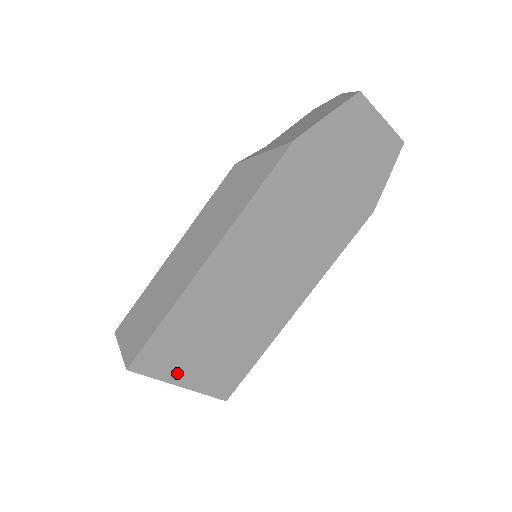
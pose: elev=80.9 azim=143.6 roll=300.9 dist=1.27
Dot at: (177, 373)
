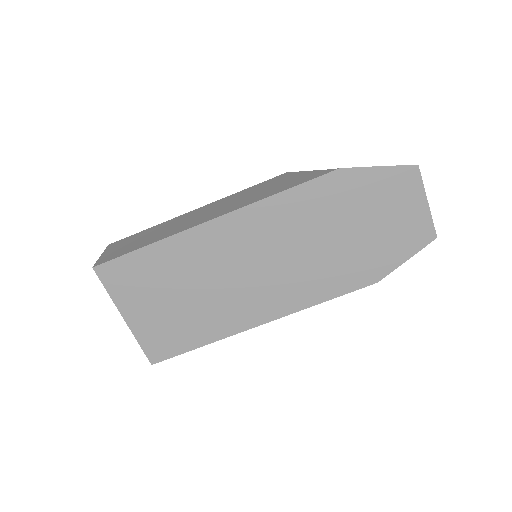
Dot at: (129, 303)
